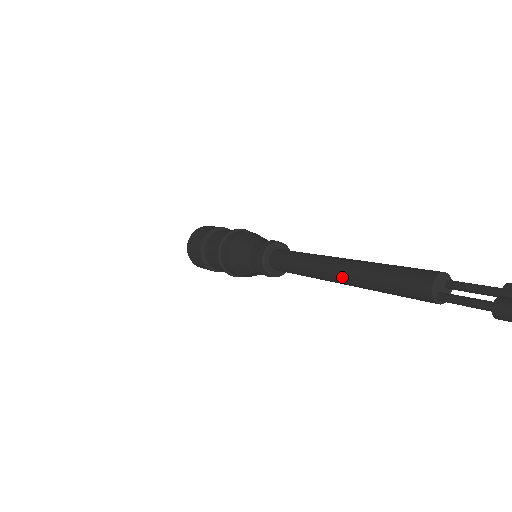
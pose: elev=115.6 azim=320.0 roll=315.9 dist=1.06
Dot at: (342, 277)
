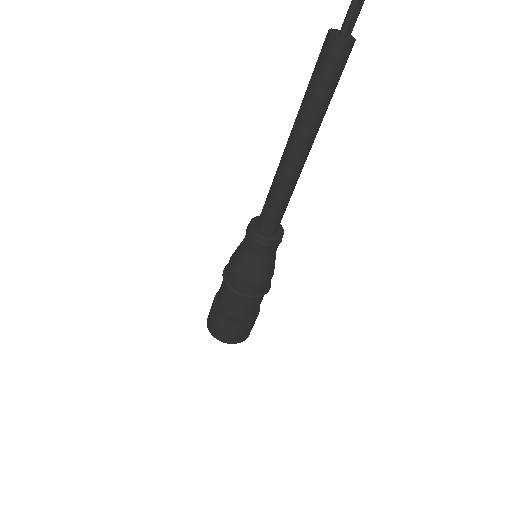
Dot at: (294, 136)
